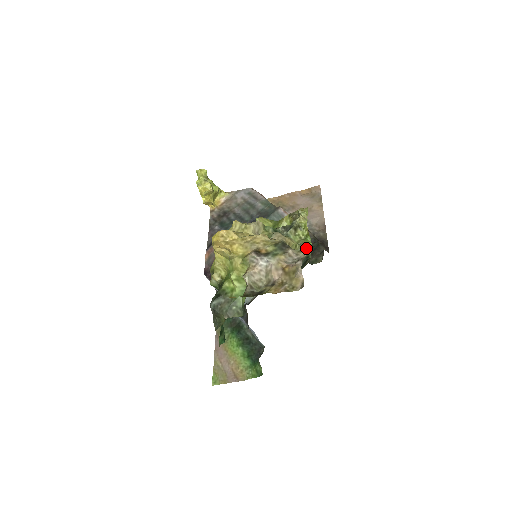
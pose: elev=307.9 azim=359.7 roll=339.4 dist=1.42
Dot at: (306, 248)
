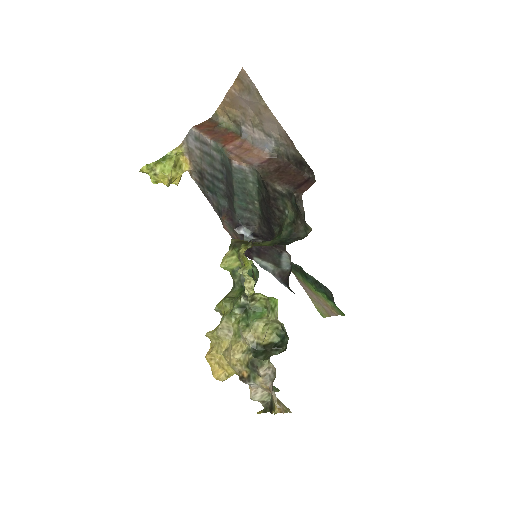
Dot at: (275, 319)
